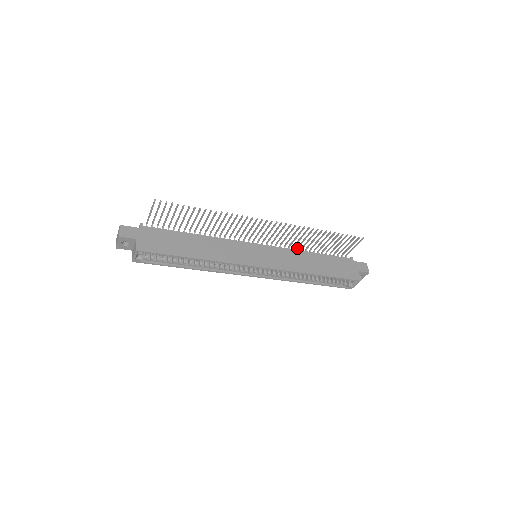
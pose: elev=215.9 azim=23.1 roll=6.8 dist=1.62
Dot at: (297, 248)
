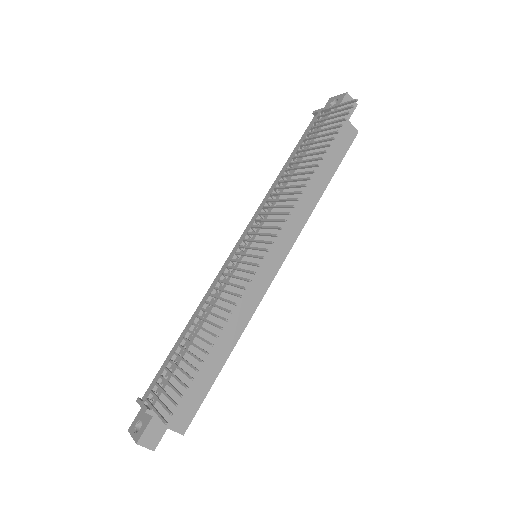
Dot at: (279, 184)
